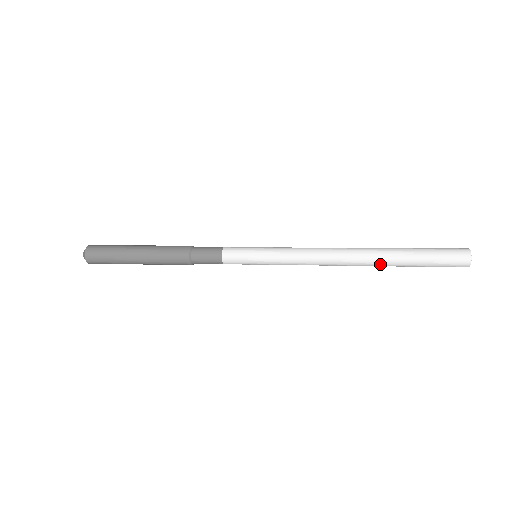
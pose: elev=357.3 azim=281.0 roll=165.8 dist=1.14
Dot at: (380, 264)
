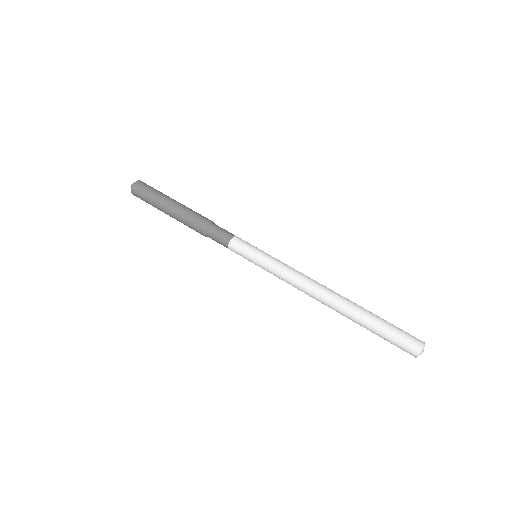
Dot at: (346, 316)
